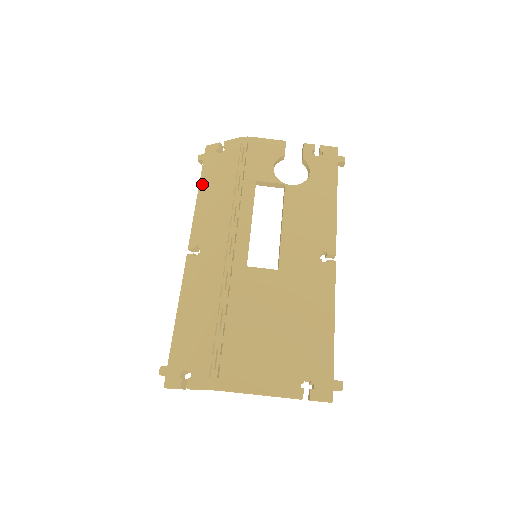
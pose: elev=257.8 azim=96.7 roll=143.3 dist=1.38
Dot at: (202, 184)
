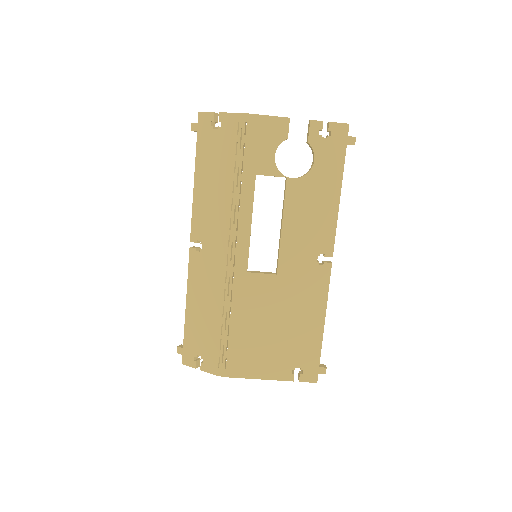
Dot at: (198, 166)
